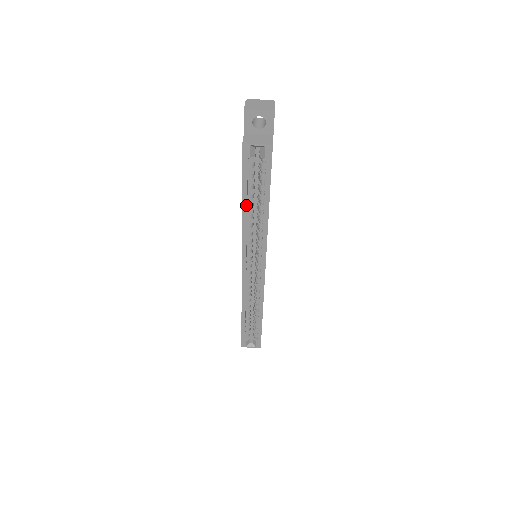
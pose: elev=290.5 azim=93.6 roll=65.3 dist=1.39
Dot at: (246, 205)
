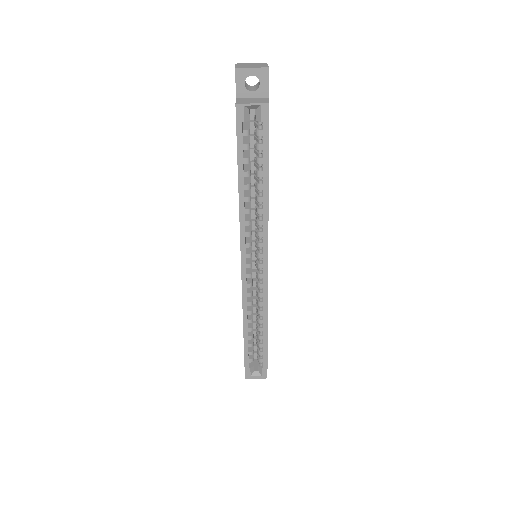
Dot at: (243, 183)
